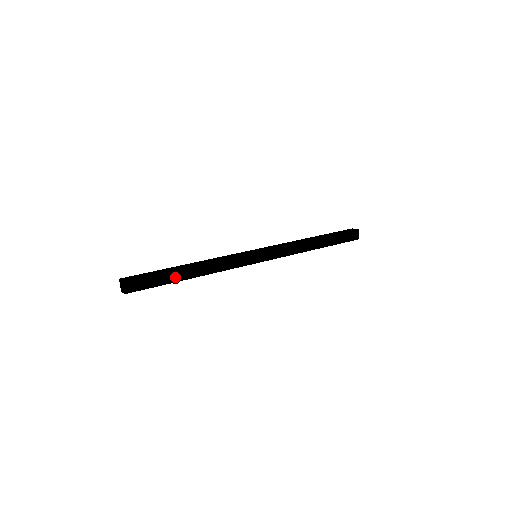
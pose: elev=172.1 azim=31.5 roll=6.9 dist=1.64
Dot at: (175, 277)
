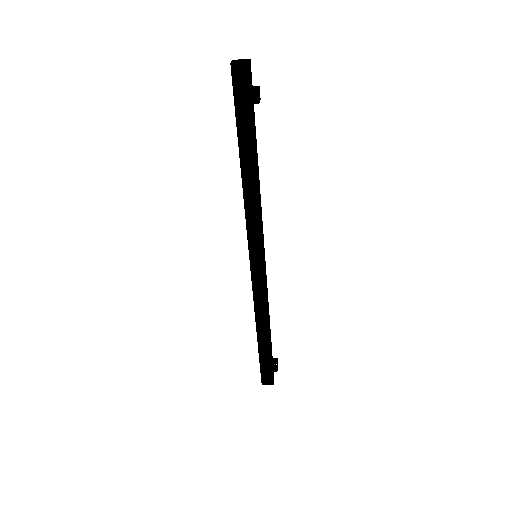
Dot at: (255, 139)
